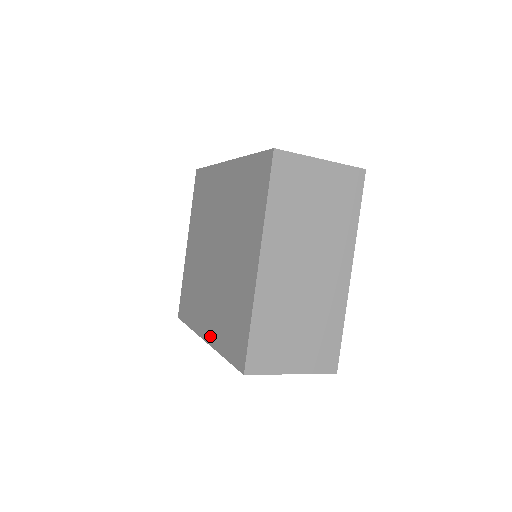
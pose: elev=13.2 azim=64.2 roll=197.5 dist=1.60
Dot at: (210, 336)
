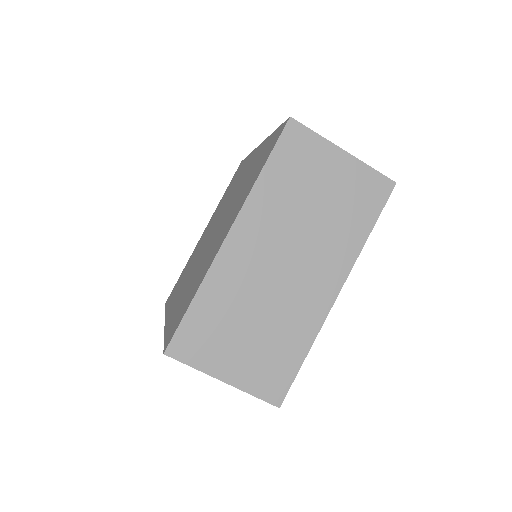
Dot at: (169, 317)
